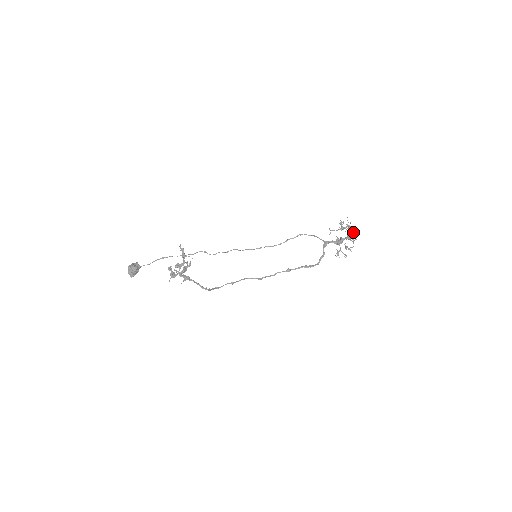
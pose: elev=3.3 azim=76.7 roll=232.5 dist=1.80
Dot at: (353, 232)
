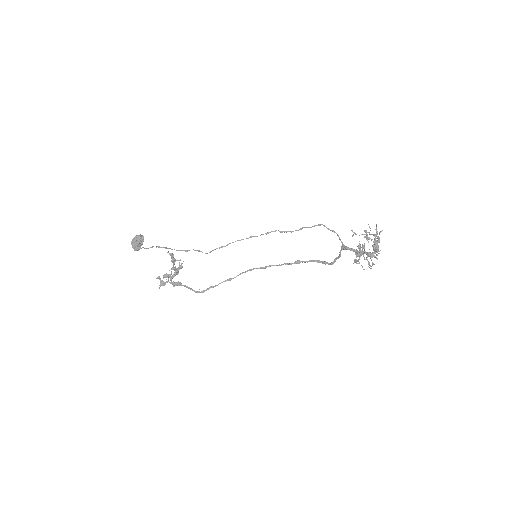
Dot at: (376, 251)
